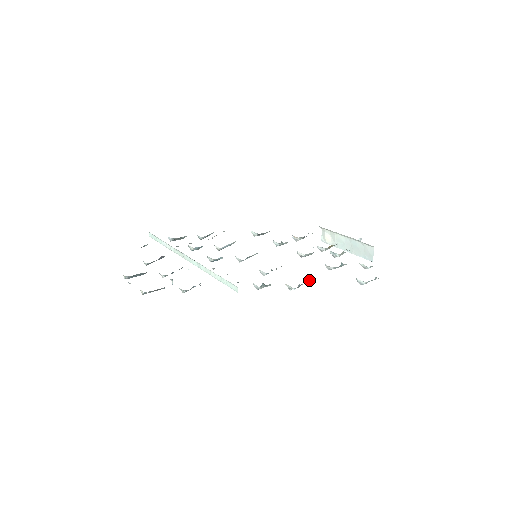
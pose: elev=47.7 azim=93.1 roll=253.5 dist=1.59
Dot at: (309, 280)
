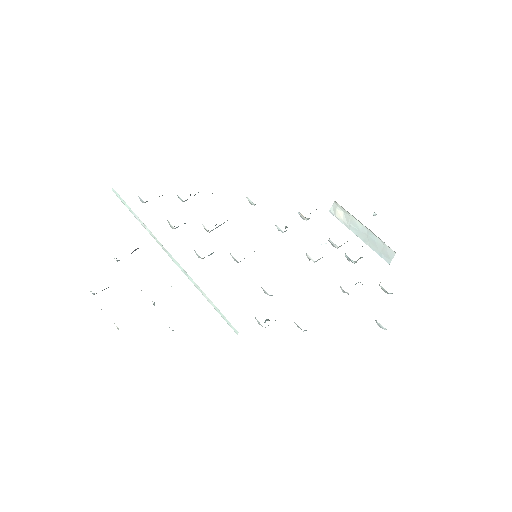
Dot at: occluded
